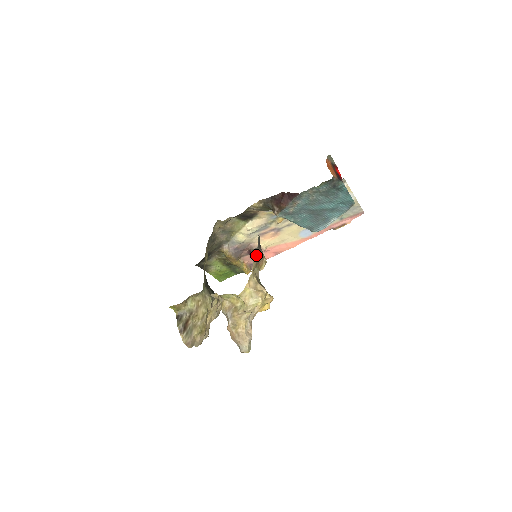
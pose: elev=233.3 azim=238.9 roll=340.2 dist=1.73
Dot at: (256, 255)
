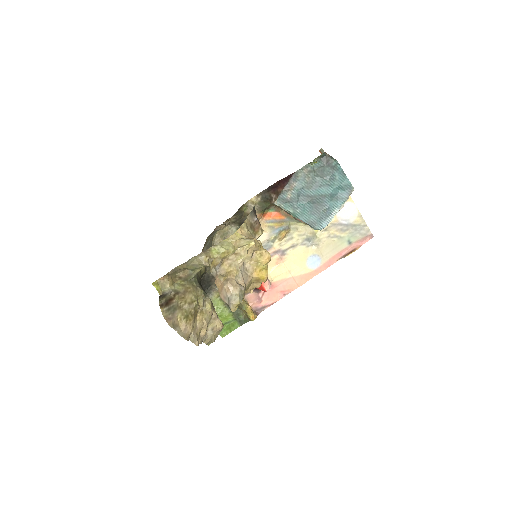
Dot at: (250, 216)
